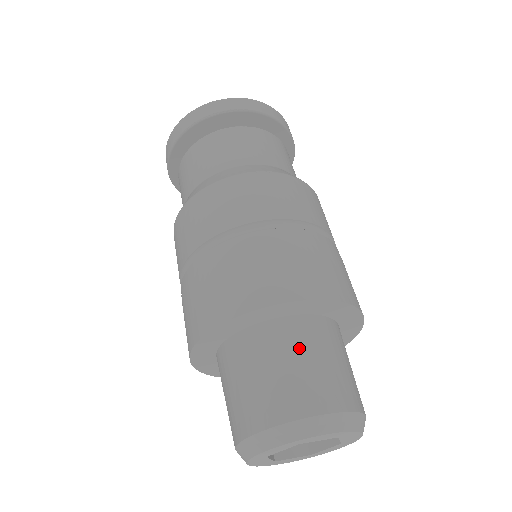
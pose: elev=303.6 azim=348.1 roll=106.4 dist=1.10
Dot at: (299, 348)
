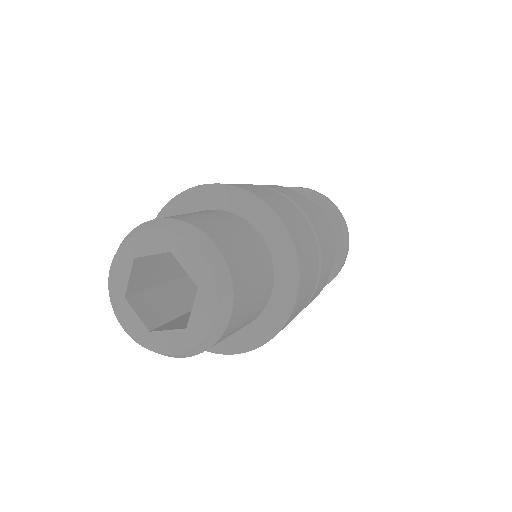
Dot at: occluded
